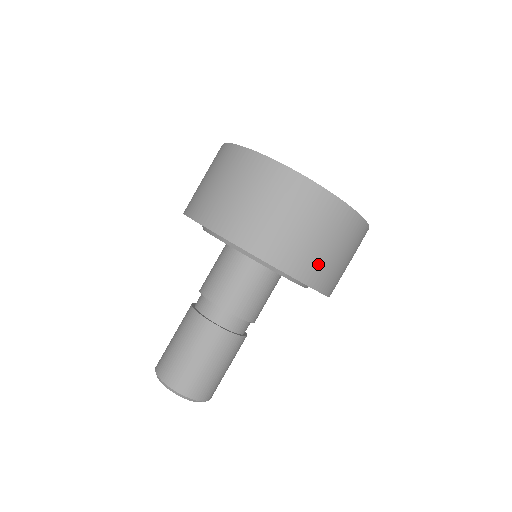
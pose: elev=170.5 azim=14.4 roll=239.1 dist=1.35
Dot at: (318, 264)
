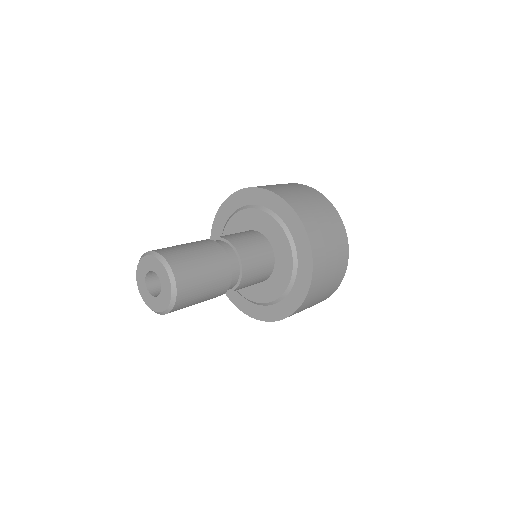
Dot at: (322, 247)
